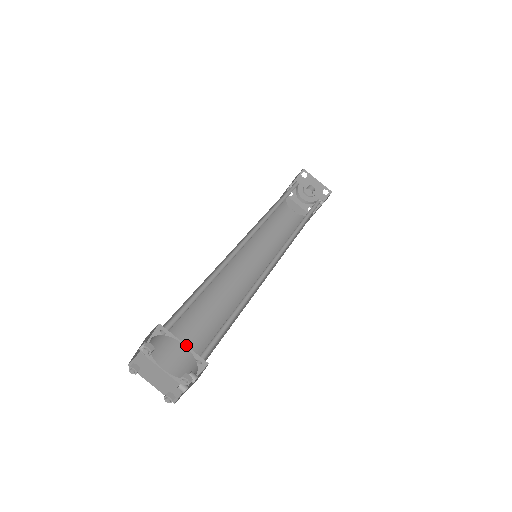
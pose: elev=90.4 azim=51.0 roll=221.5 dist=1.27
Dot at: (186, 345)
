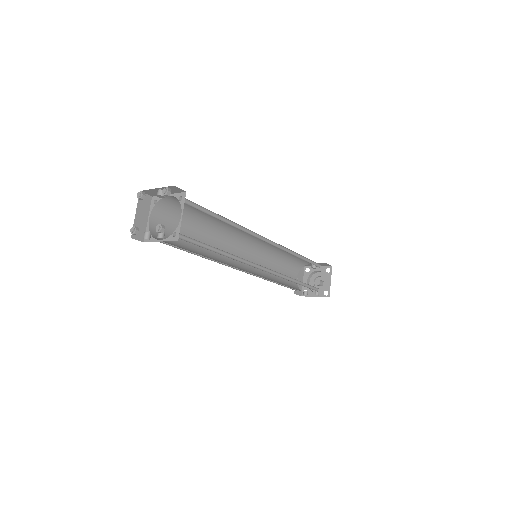
Dot at: occluded
